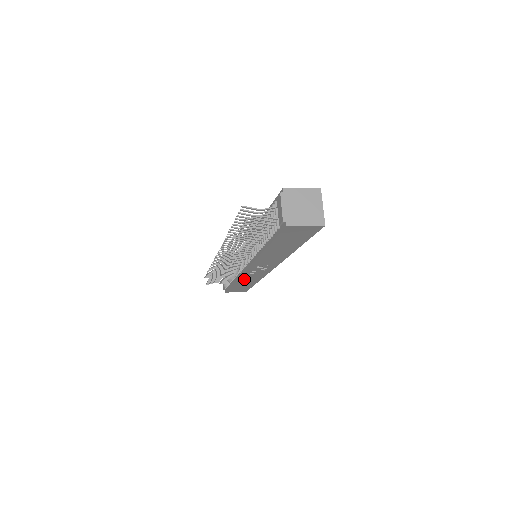
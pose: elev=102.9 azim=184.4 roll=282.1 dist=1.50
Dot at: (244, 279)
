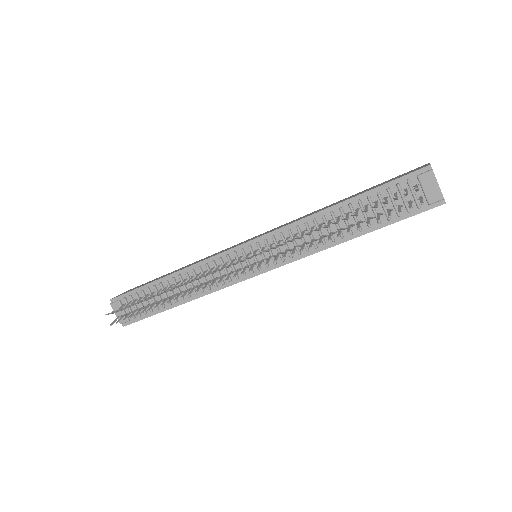
Dot at: occluded
